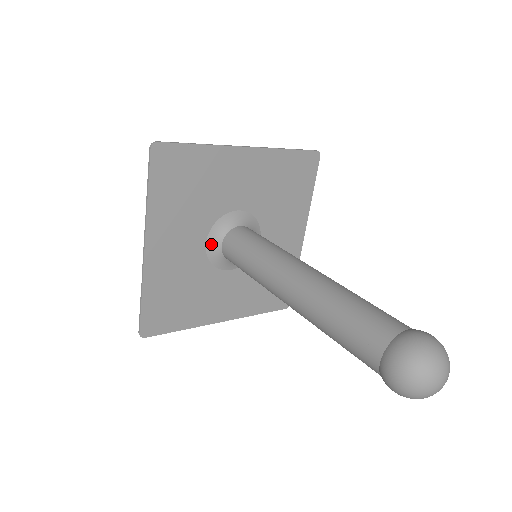
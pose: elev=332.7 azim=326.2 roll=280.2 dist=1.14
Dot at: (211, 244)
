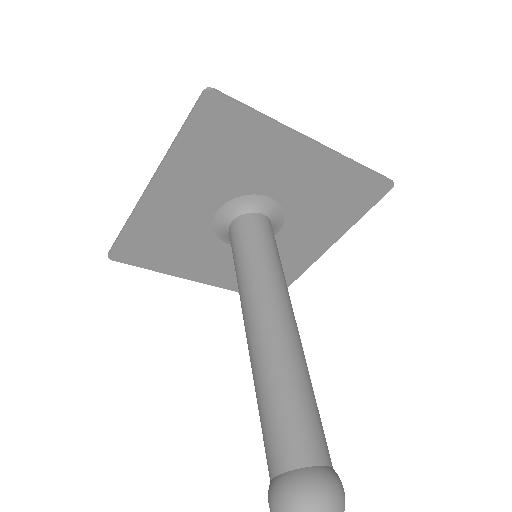
Dot at: (222, 214)
